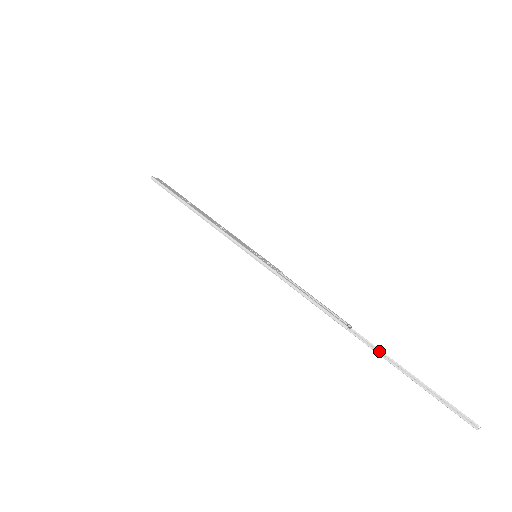
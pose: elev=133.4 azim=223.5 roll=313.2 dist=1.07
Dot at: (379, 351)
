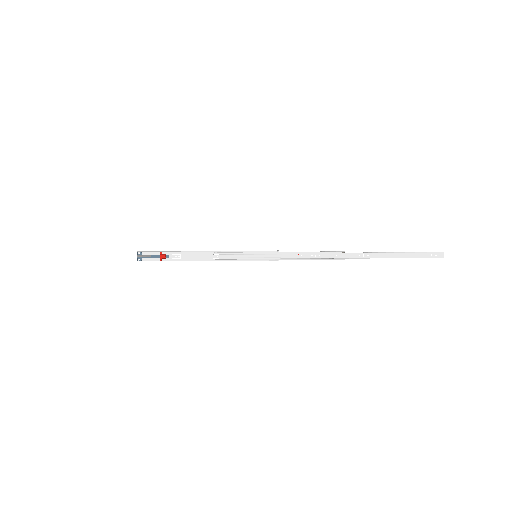
Dot at: (369, 258)
